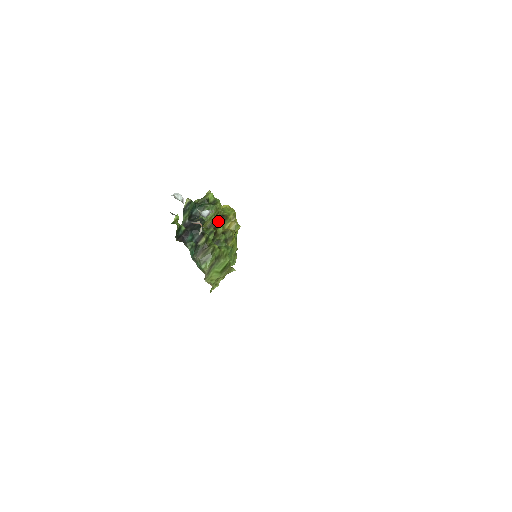
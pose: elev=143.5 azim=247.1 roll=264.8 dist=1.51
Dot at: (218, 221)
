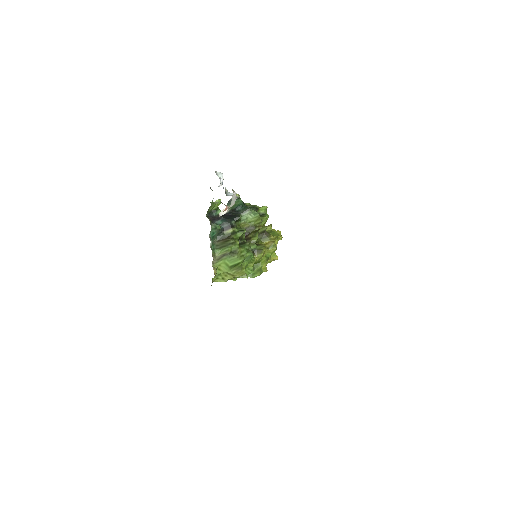
Dot at: (256, 229)
